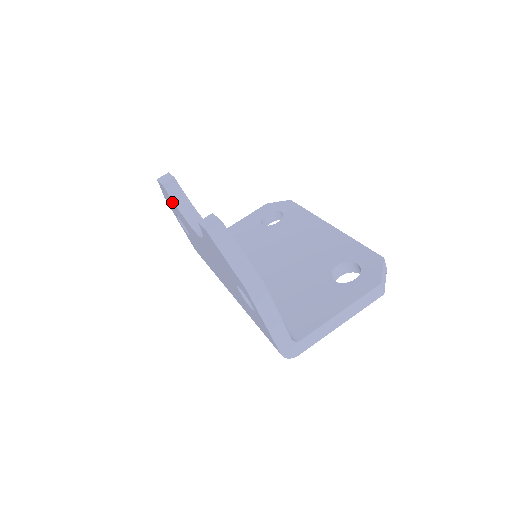
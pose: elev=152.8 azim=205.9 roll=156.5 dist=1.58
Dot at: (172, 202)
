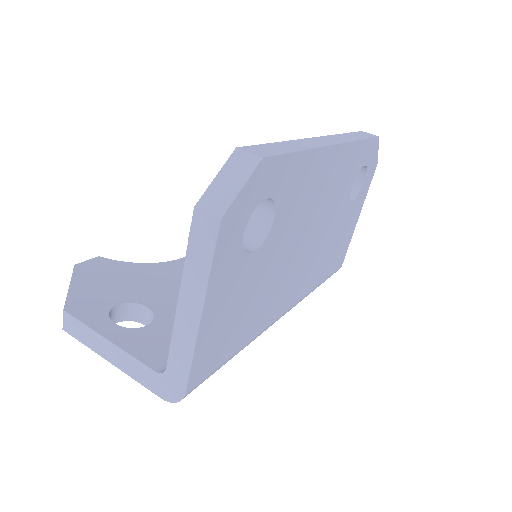
Dot at: occluded
